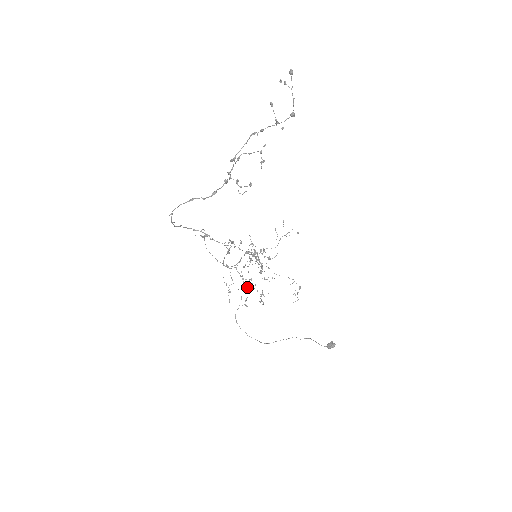
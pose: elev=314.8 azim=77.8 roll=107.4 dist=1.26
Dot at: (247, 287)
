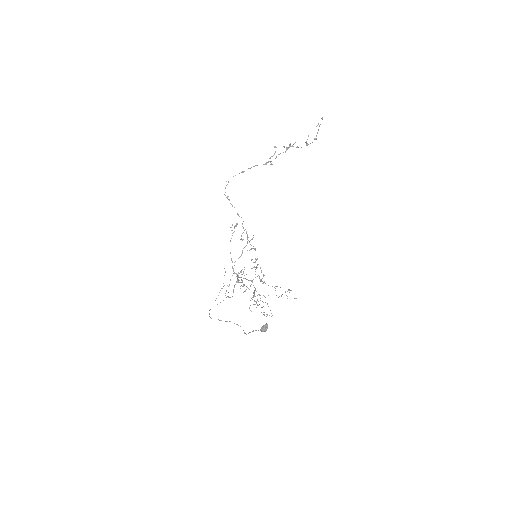
Dot at: occluded
